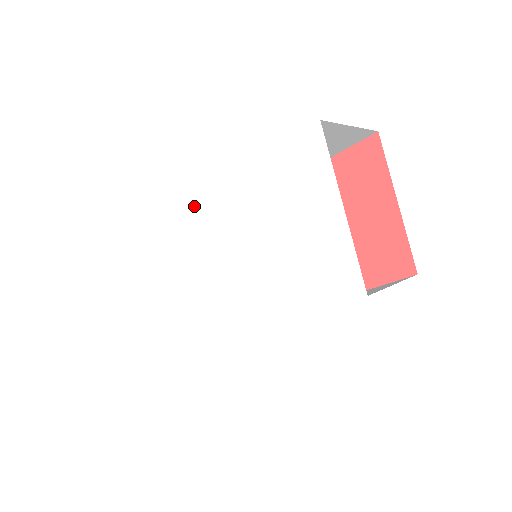
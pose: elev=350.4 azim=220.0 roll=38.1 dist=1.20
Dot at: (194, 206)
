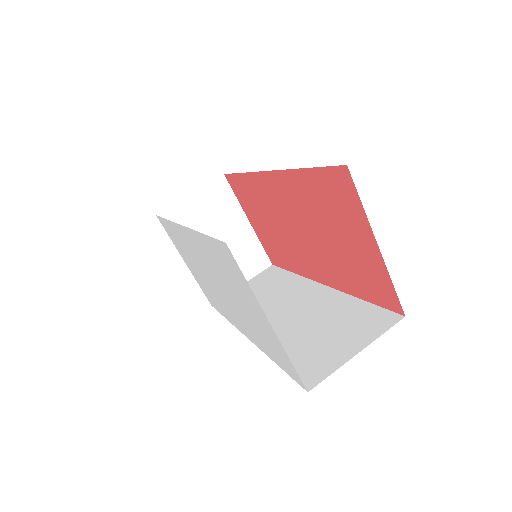
Dot at: (179, 228)
